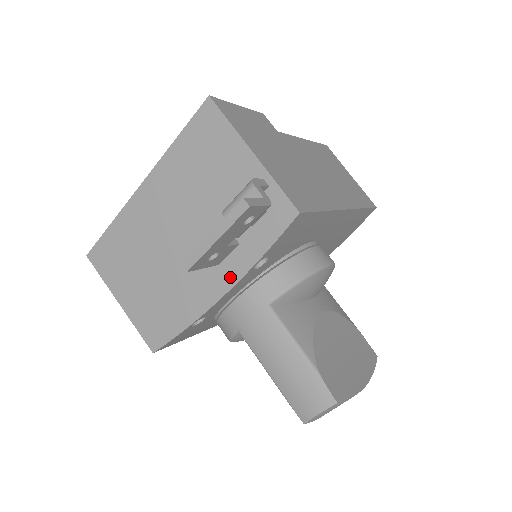
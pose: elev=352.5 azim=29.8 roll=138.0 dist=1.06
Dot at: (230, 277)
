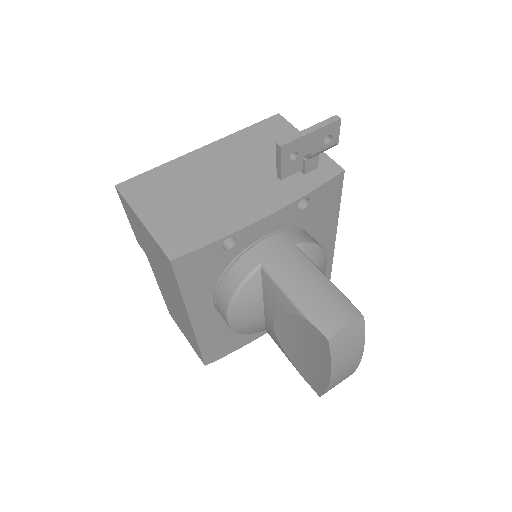
Dot at: (279, 203)
